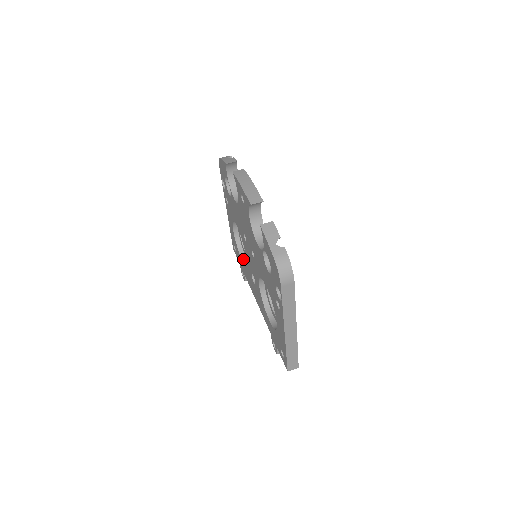
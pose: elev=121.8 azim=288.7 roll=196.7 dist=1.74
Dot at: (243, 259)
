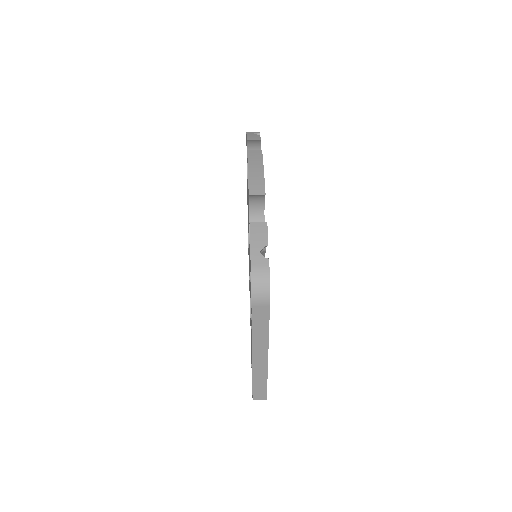
Dot at: occluded
